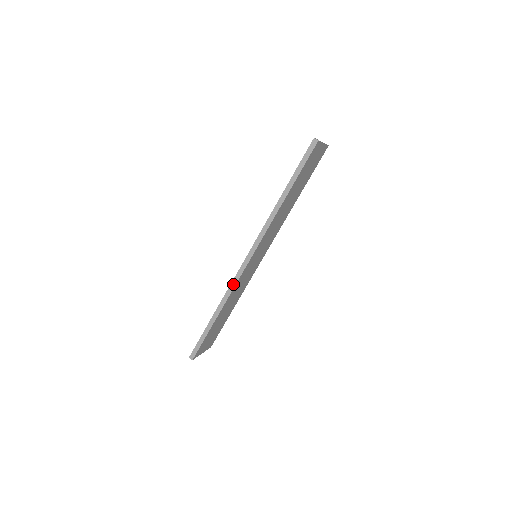
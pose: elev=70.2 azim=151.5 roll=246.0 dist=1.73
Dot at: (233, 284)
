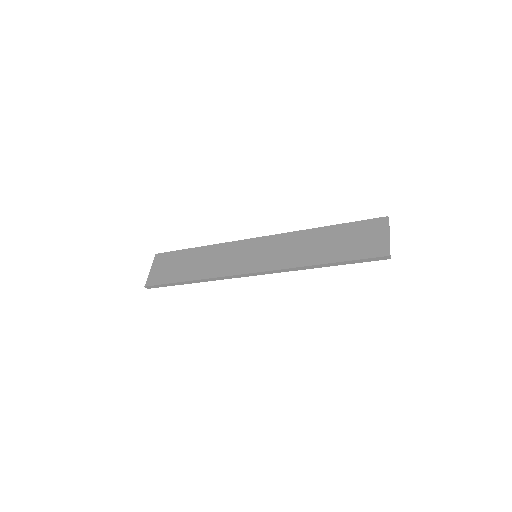
Dot at: (225, 278)
